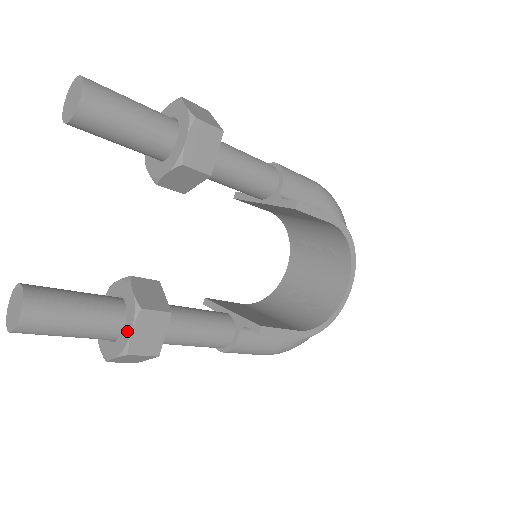
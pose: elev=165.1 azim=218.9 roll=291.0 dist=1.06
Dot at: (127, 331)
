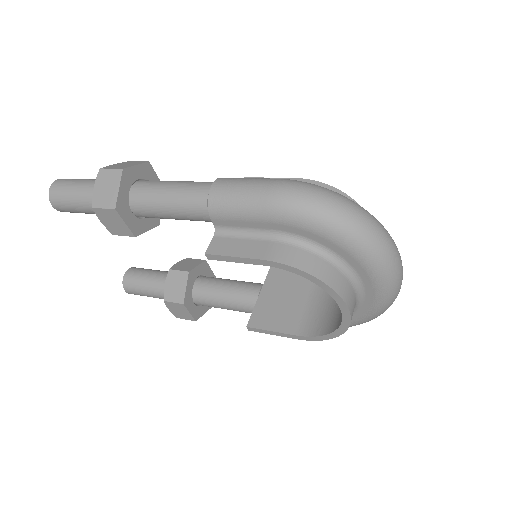
Dot at: occluded
